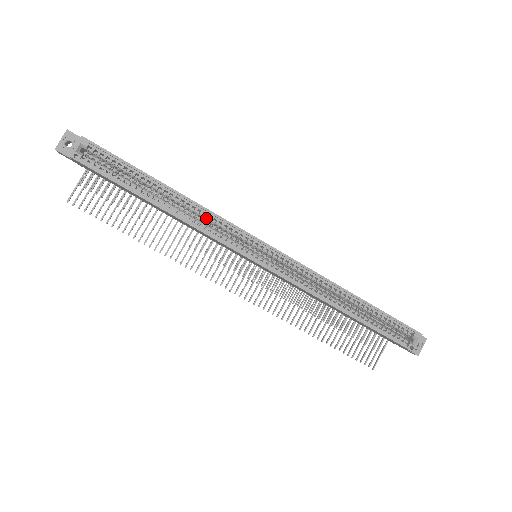
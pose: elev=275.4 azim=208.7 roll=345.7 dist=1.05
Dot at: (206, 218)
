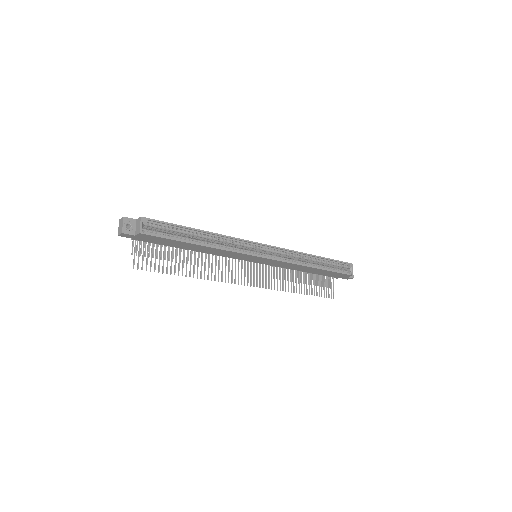
Dot at: (228, 242)
